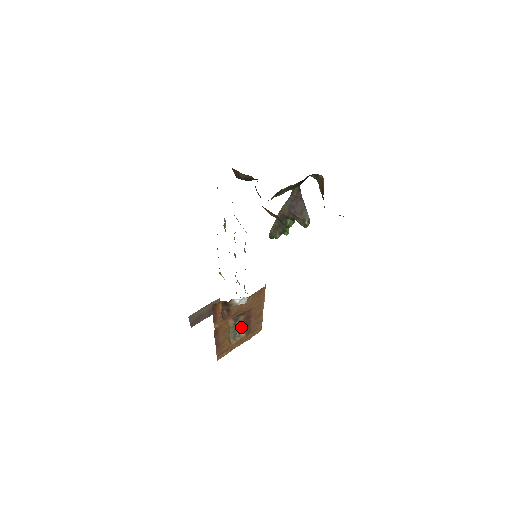
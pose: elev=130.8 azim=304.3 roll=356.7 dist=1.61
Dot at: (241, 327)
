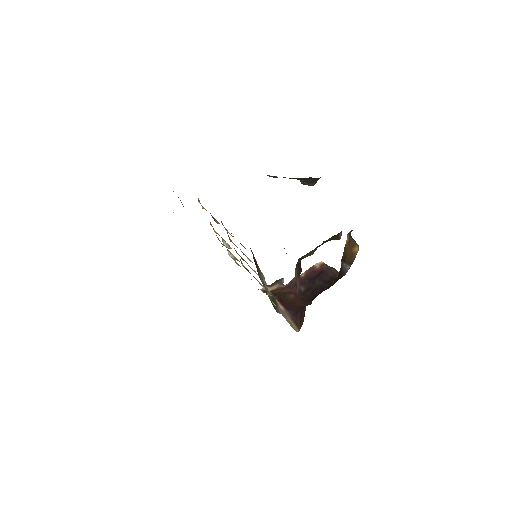
Dot at: occluded
